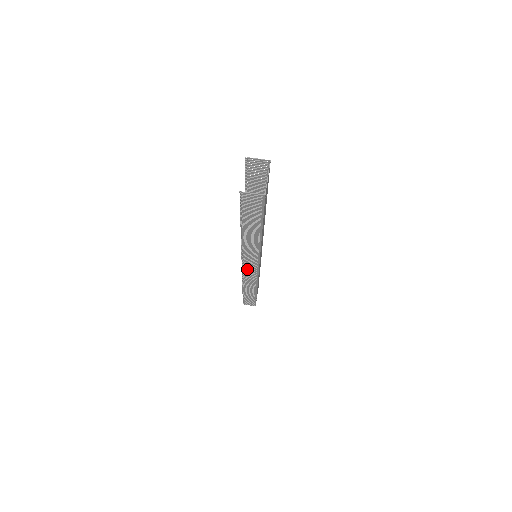
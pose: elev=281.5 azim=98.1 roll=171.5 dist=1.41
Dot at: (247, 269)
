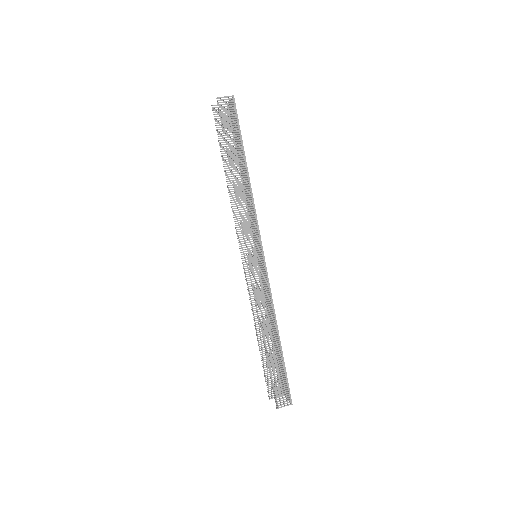
Dot at: (254, 263)
